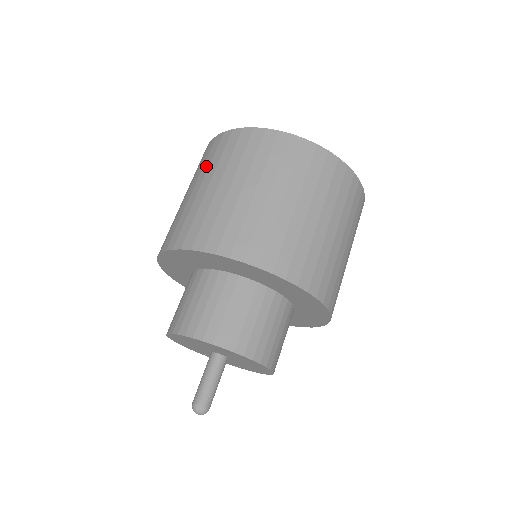
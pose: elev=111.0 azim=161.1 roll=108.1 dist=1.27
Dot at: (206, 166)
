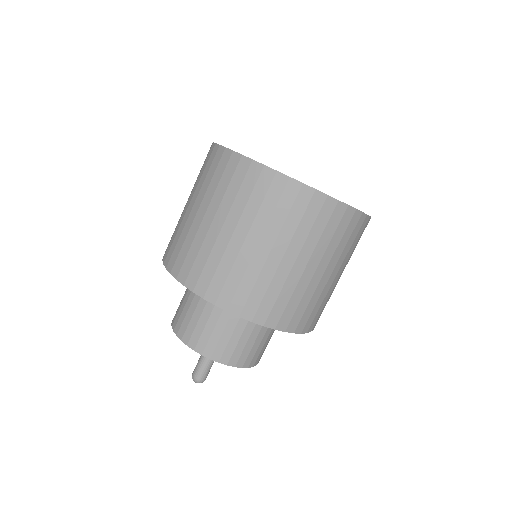
Dot at: occluded
